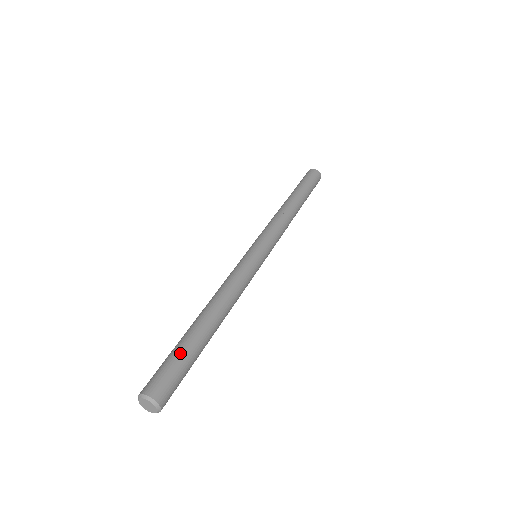
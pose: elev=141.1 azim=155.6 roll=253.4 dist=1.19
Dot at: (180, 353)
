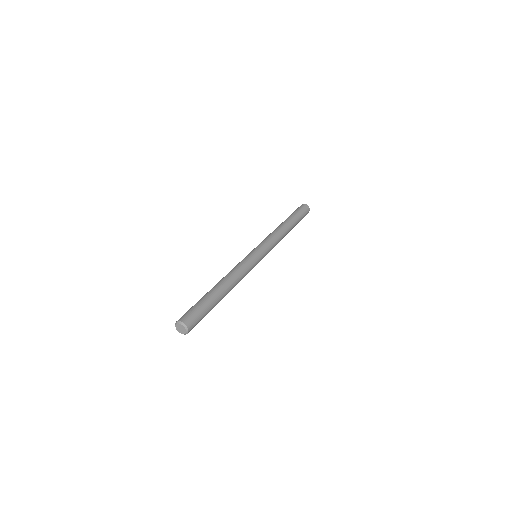
Dot at: (206, 306)
